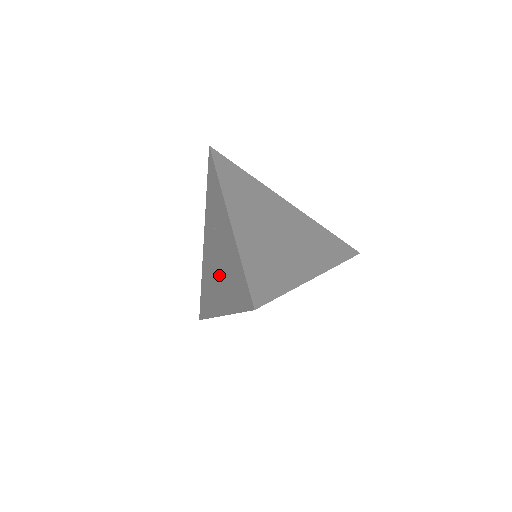
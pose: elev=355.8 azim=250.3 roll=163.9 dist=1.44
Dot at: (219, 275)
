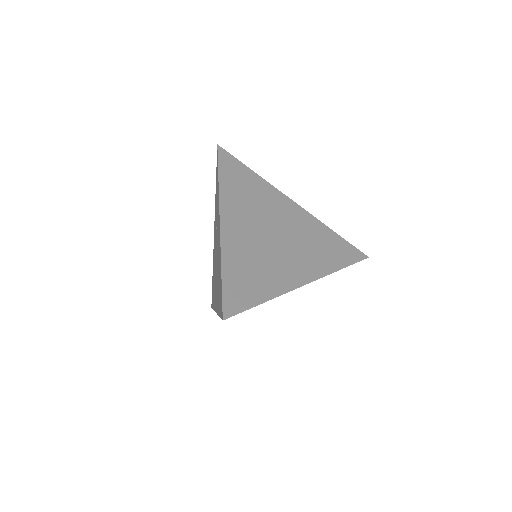
Dot at: (216, 274)
